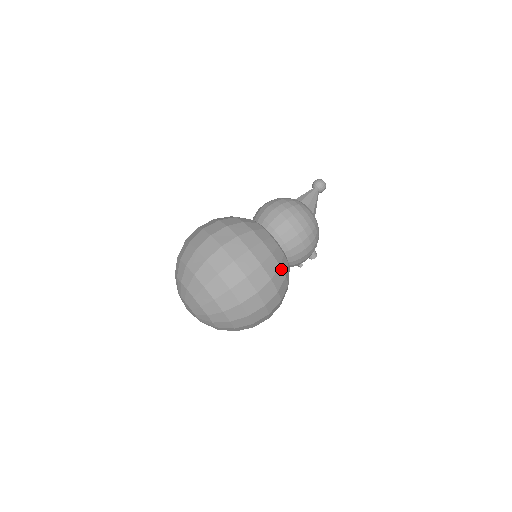
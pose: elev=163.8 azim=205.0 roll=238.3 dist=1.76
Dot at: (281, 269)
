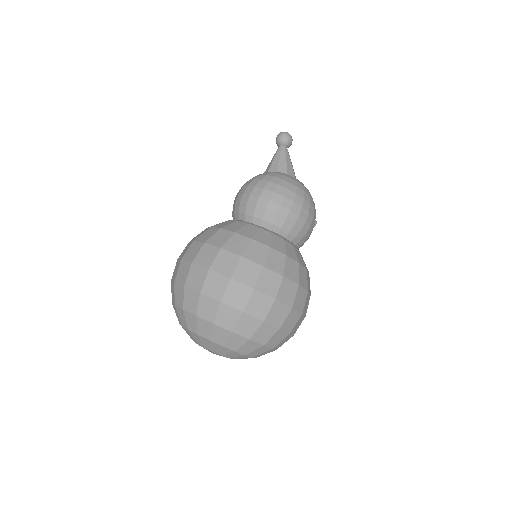
Dot at: (300, 265)
